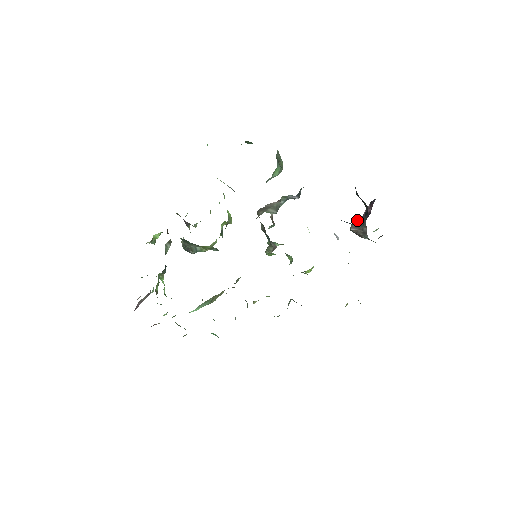
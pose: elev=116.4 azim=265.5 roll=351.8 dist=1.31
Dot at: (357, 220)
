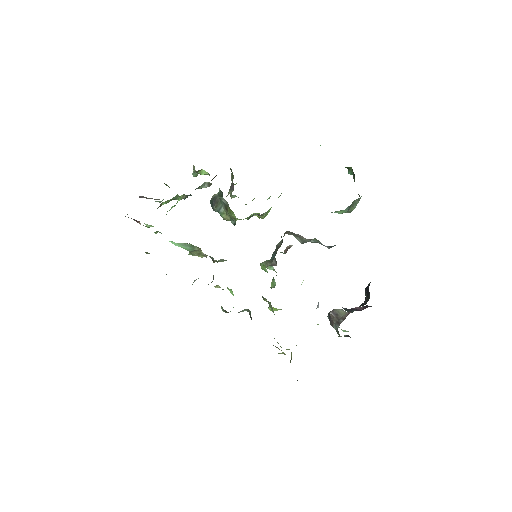
Dot at: (340, 311)
